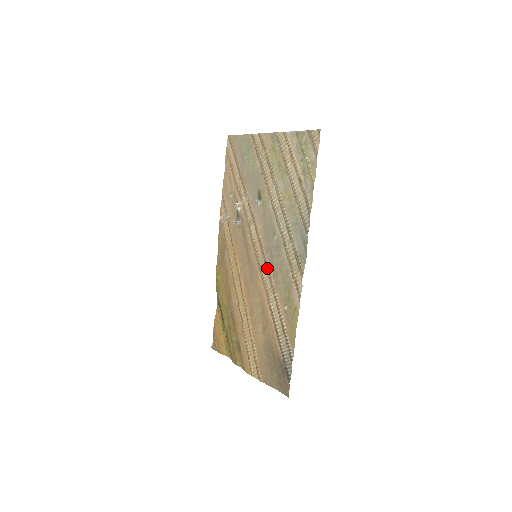
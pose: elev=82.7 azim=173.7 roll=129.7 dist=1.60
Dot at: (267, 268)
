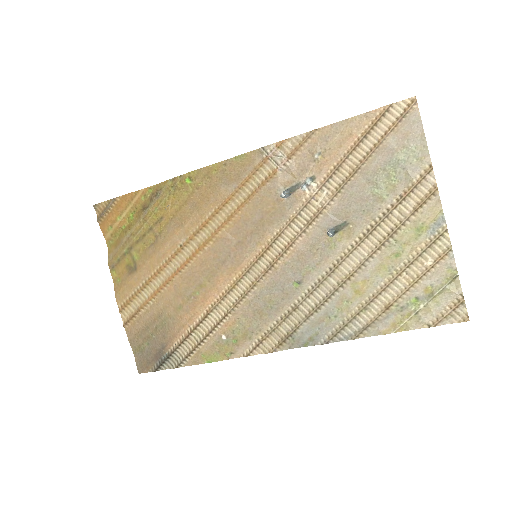
Dot at: (252, 287)
